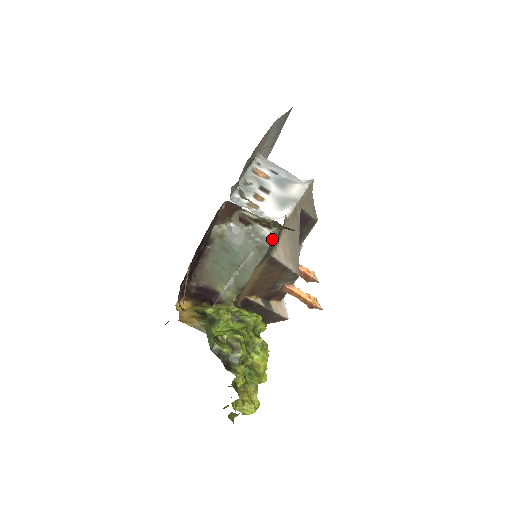
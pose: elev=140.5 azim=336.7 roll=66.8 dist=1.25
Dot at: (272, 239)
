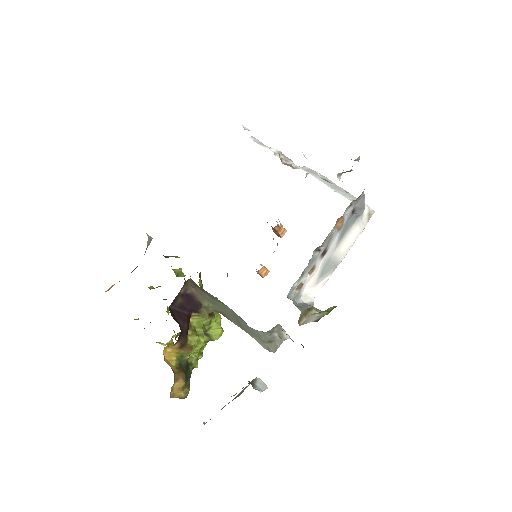
Dot at: occluded
